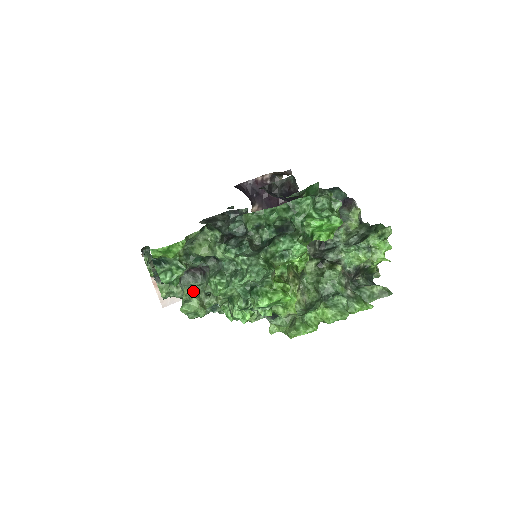
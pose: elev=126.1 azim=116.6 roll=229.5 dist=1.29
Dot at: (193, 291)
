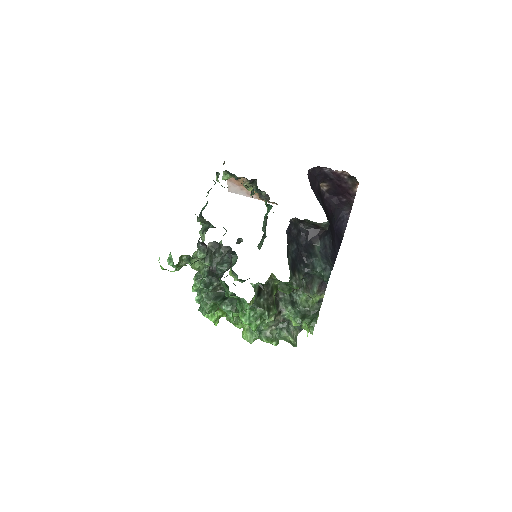
Dot at: occluded
